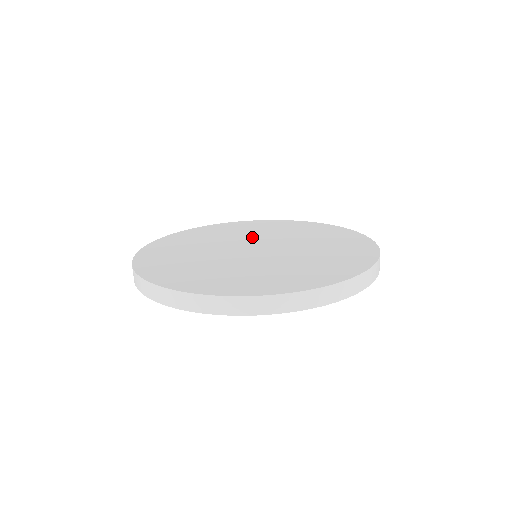
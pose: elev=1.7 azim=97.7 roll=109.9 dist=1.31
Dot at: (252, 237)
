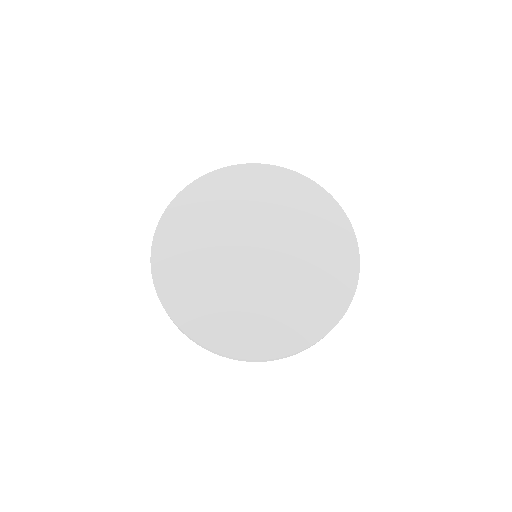
Dot at: (244, 223)
